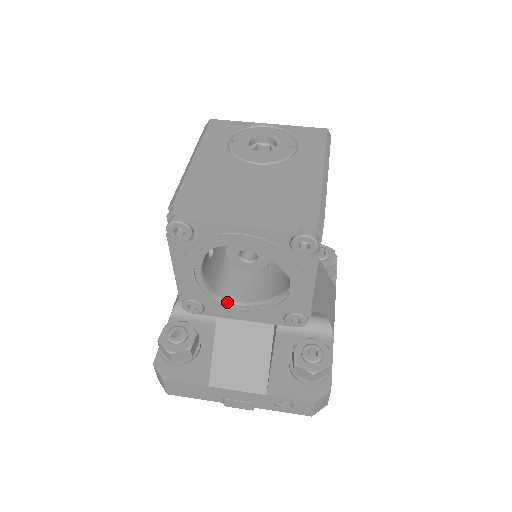
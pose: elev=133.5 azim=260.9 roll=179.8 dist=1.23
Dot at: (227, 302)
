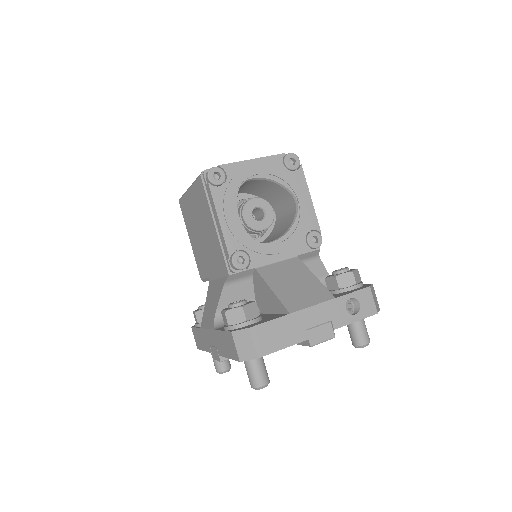
Dot at: (264, 243)
